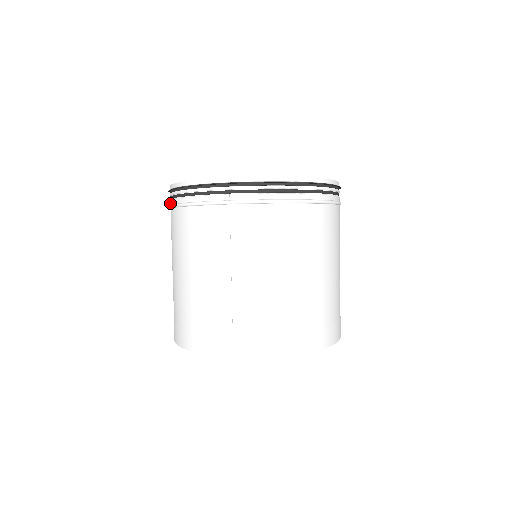
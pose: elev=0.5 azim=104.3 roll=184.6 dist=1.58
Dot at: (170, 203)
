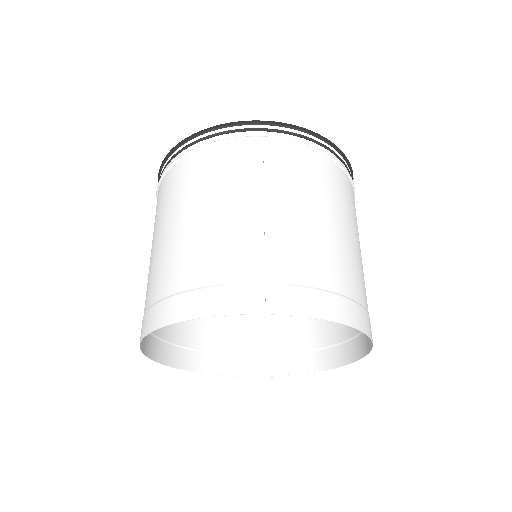
Dot at: occluded
